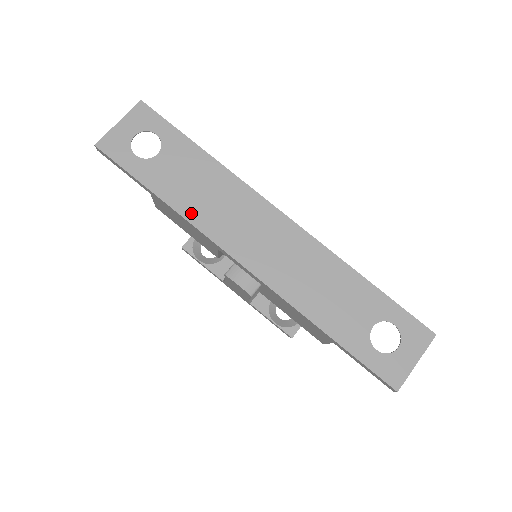
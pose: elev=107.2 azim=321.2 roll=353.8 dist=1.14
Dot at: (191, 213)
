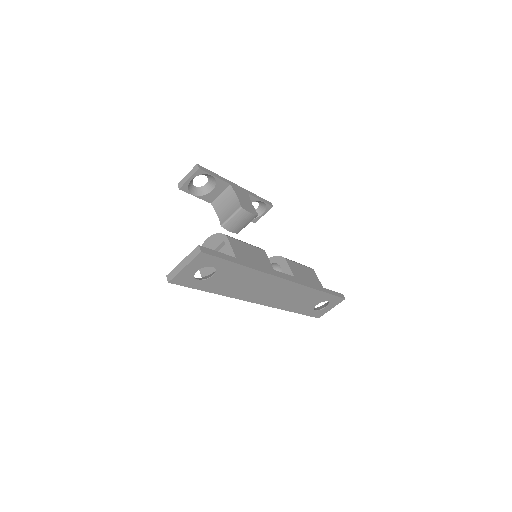
Dot at: (233, 294)
